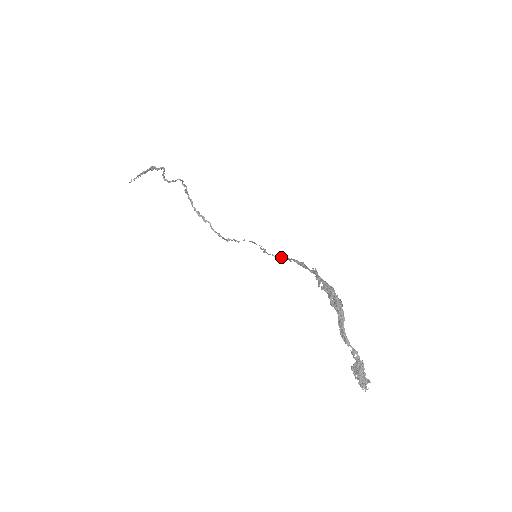
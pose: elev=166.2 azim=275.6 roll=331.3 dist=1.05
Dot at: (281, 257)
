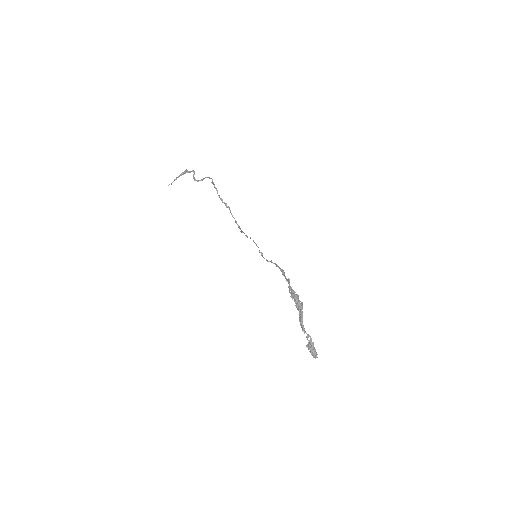
Dot at: (271, 262)
